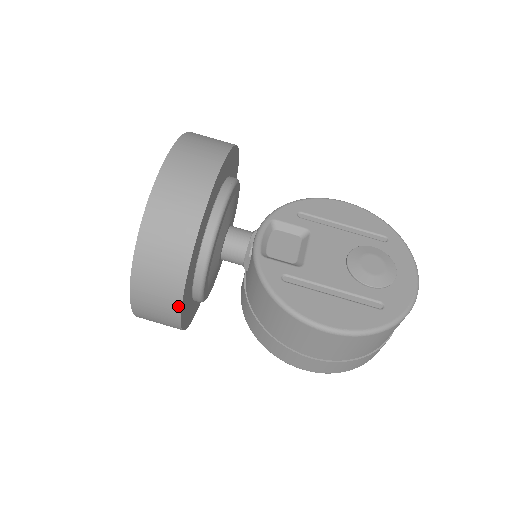
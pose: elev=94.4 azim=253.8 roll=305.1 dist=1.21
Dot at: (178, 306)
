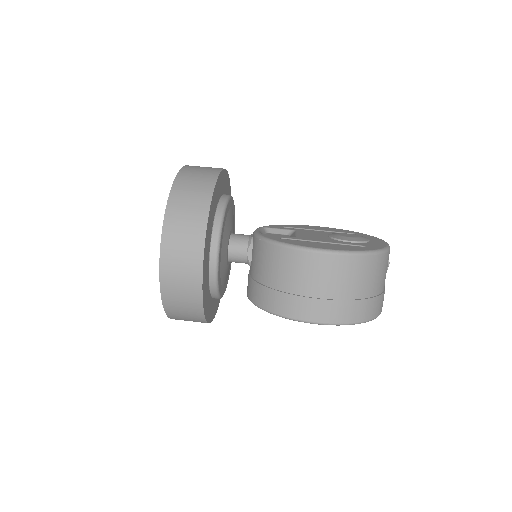
Dot at: (201, 250)
